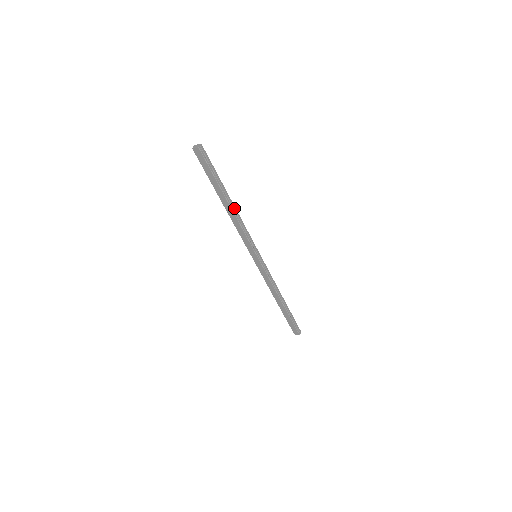
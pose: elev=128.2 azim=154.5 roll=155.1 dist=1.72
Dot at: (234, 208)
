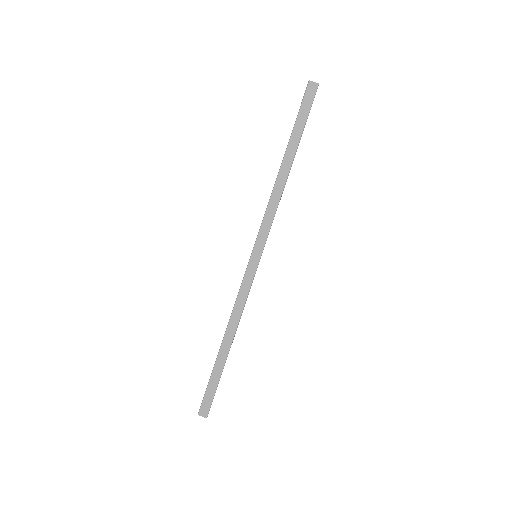
Dot at: occluded
